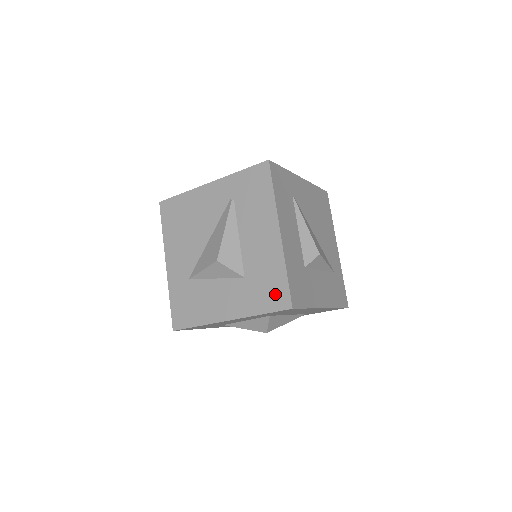
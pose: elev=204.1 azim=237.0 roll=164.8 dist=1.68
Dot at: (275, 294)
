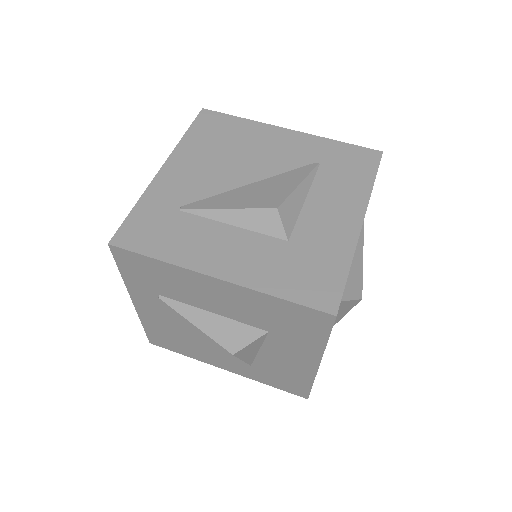
Dot at: (305, 321)
